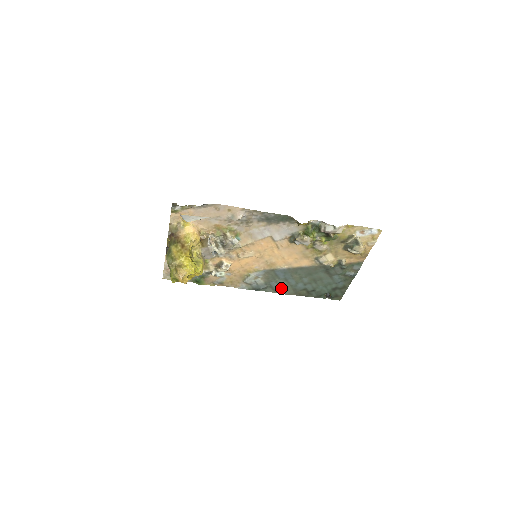
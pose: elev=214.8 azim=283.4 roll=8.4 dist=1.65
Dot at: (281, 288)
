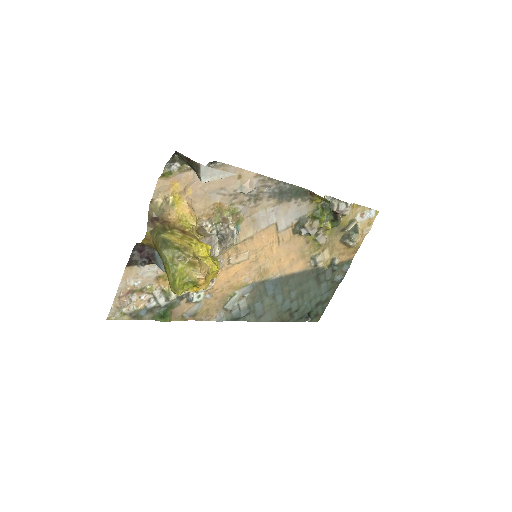
Dot at: (265, 312)
